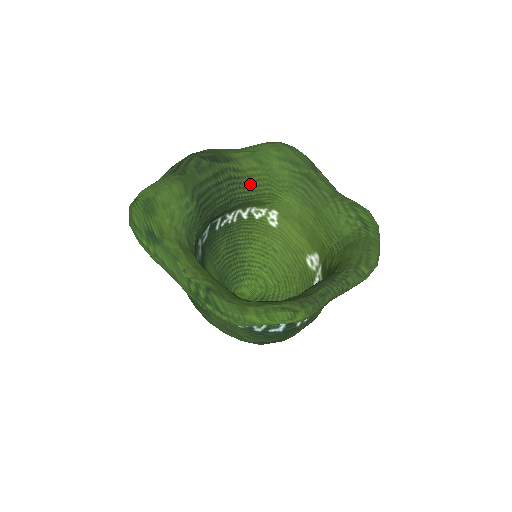
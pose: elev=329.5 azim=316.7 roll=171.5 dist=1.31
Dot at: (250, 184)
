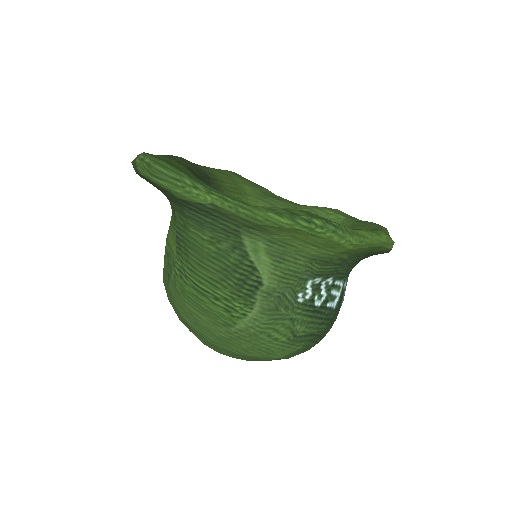
Dot at: (226, 189)
